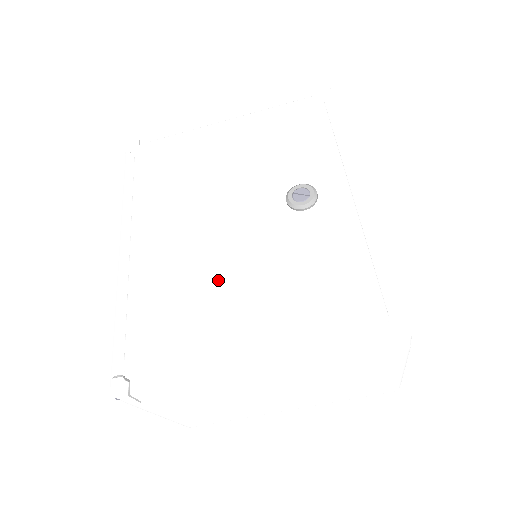
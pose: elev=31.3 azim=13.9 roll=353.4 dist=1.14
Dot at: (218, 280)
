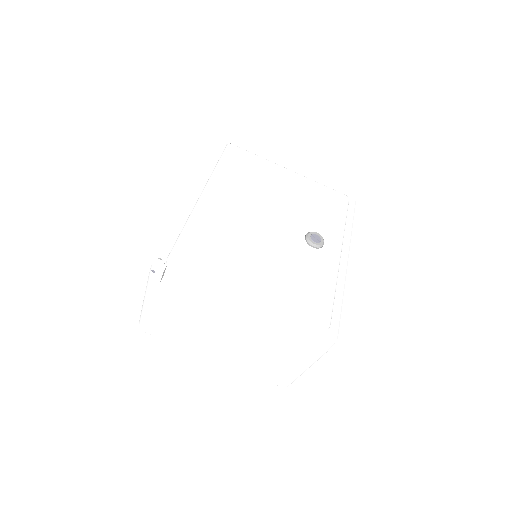
Dot at: (248, 249)
